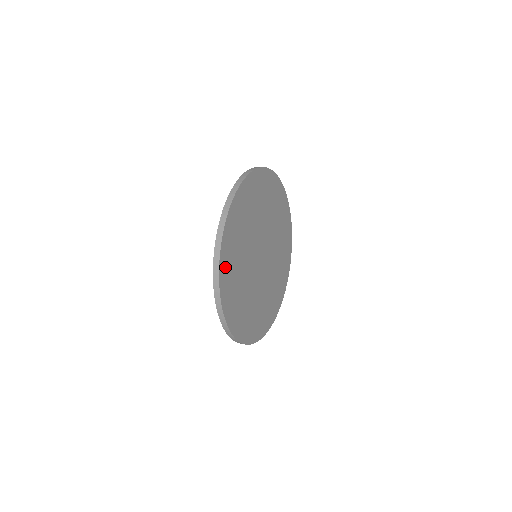
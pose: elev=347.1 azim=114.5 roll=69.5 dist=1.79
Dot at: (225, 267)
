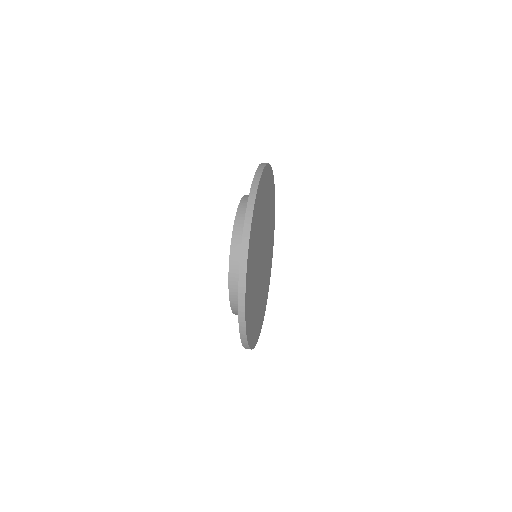
Dot at: (248, 325)
